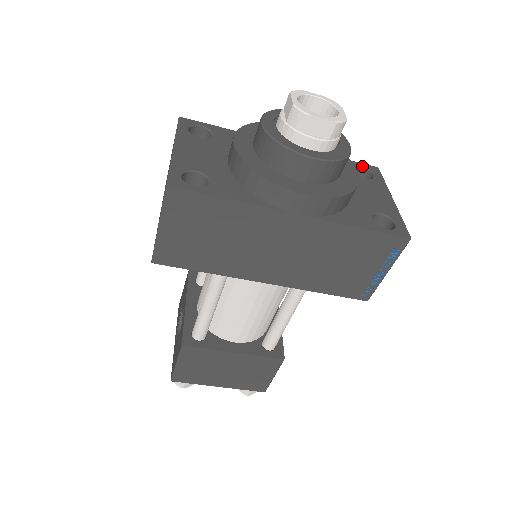
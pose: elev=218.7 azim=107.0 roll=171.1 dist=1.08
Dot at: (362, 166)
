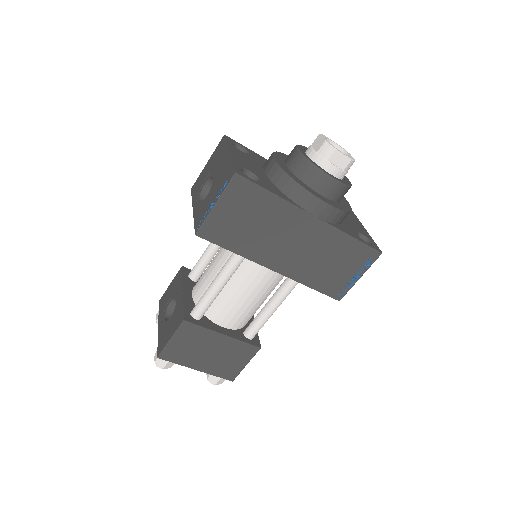
Dot at: occluded
